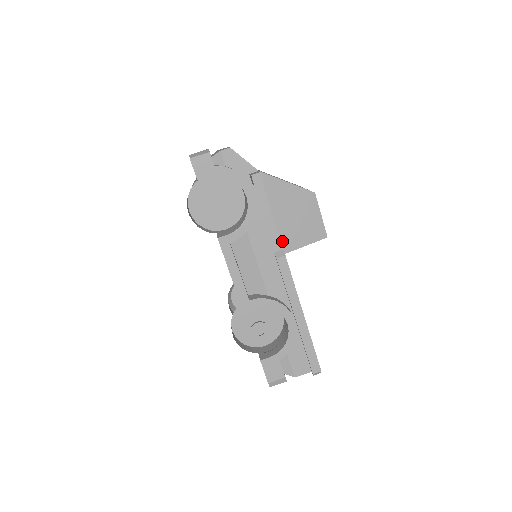
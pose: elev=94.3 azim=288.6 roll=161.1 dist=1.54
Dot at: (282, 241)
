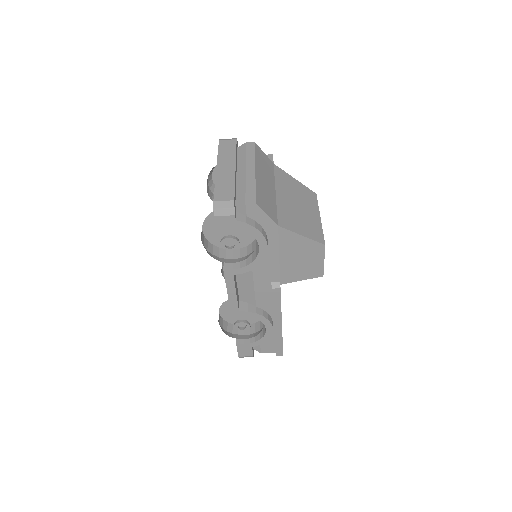
Dot at: (281, 276)
